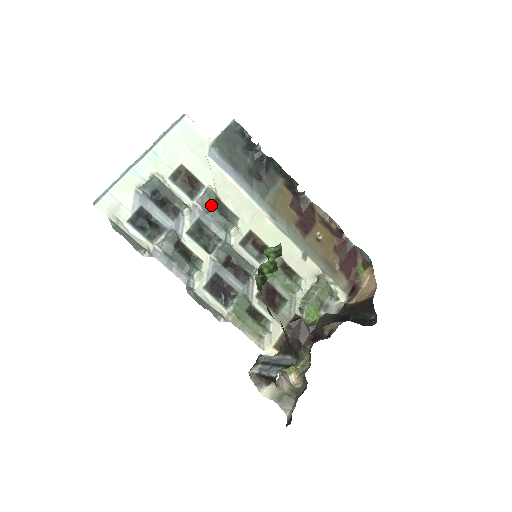
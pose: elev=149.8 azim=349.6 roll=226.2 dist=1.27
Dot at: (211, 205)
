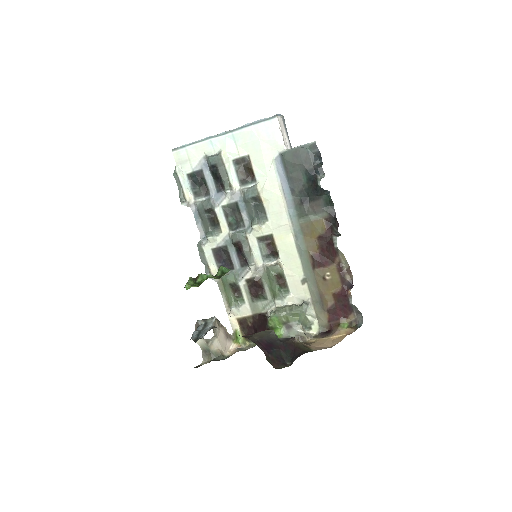
Dot at: (250, 199)
